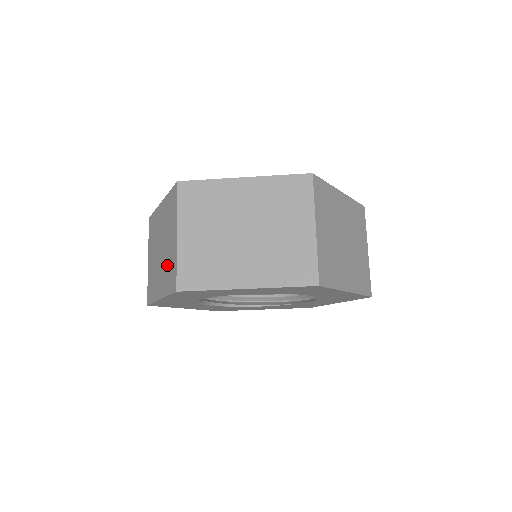
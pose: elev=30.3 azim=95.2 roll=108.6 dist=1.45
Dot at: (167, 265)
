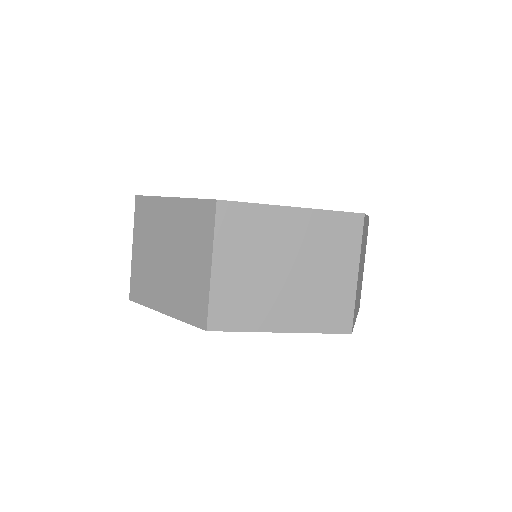
Dot at: (184, 286)
